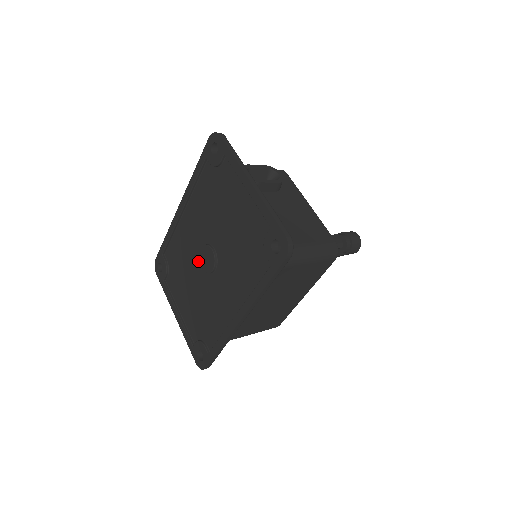
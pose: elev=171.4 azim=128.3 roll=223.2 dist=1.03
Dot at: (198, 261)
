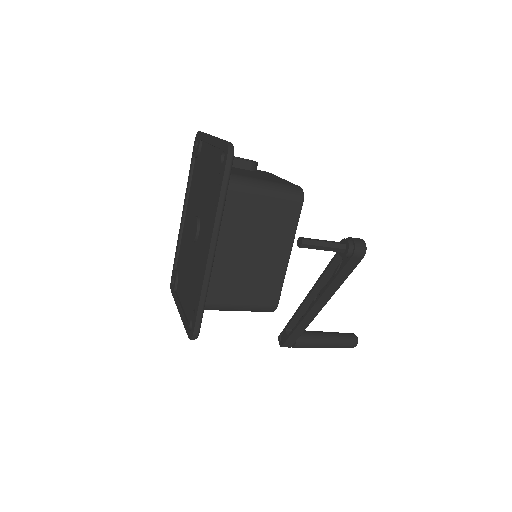
Dot at: (191, 242)
